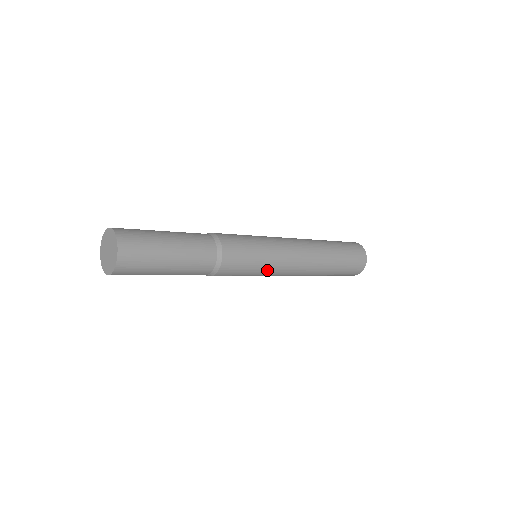
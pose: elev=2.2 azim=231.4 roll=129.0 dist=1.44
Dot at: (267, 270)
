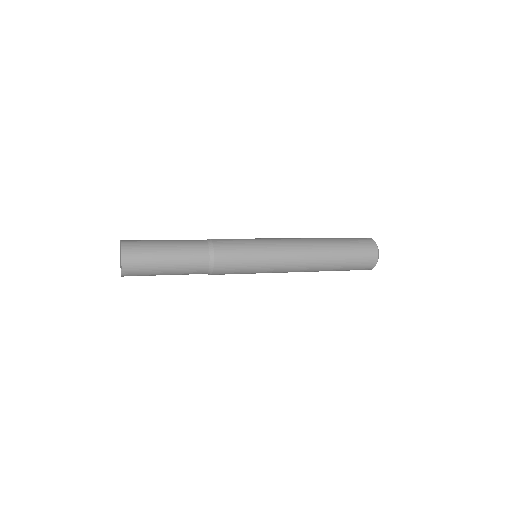
Dot at: (264, 260)
